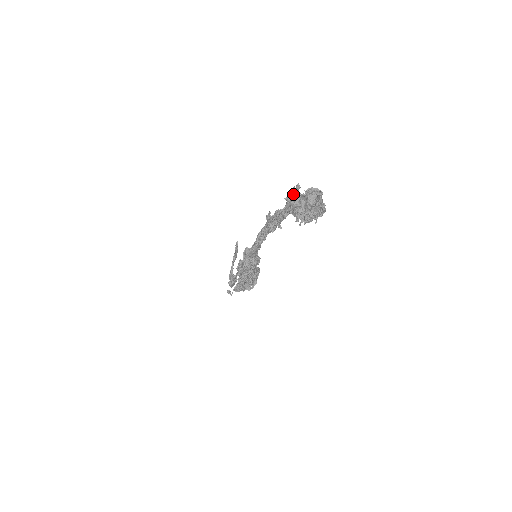
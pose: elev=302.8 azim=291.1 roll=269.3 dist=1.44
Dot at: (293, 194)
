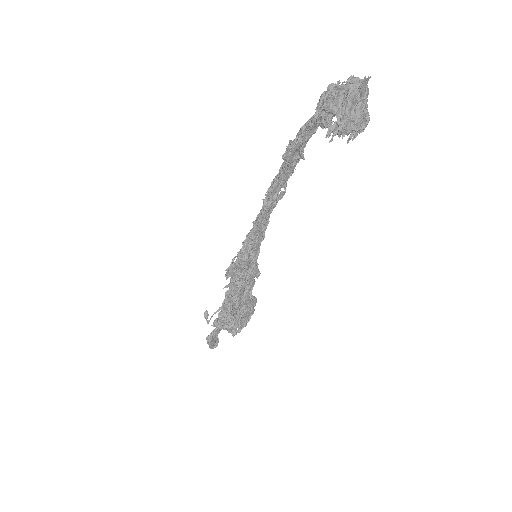
Dot at: (330, 84)
